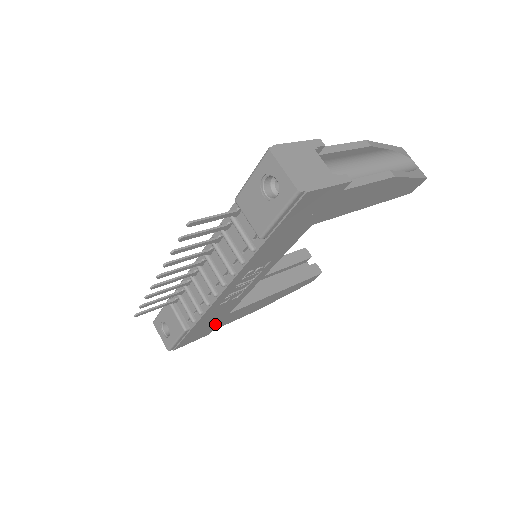
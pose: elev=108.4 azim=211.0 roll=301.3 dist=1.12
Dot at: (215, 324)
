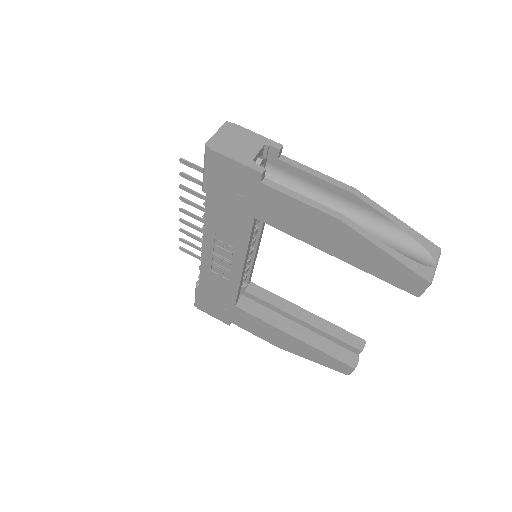
Dot at: (227, 311)
